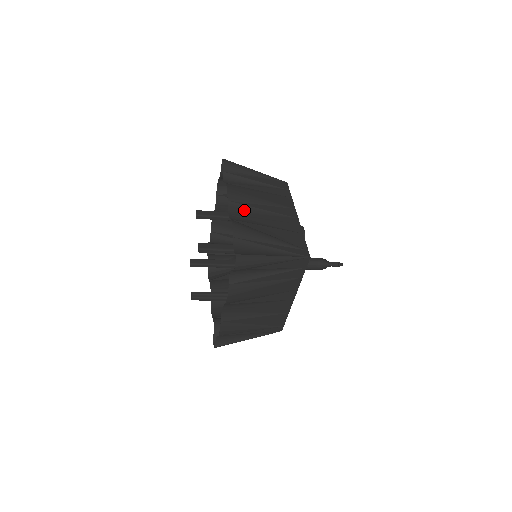
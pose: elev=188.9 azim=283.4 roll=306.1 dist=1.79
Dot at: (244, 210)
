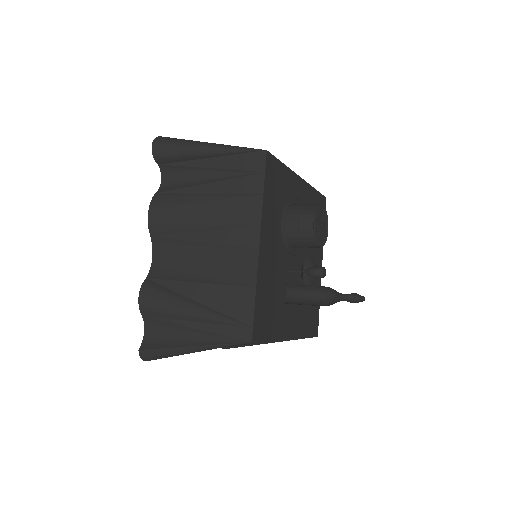
Dot at: (174, 248)
